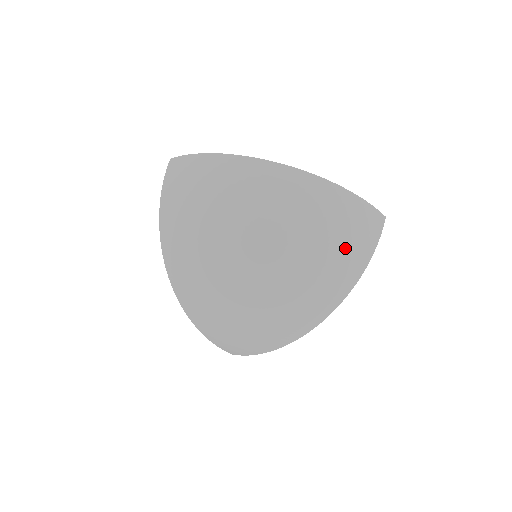
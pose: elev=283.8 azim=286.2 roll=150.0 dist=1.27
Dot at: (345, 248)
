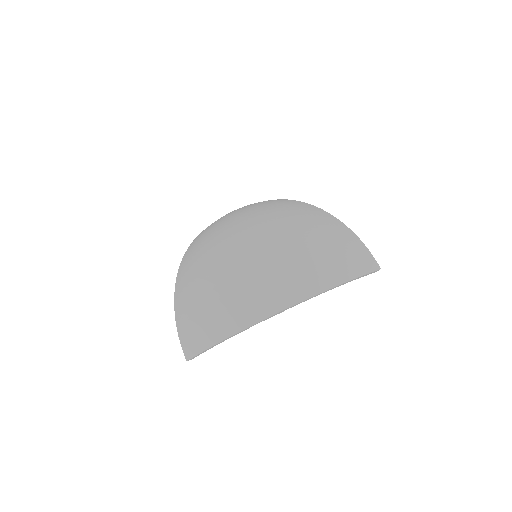
Dot at: (330, 252)
